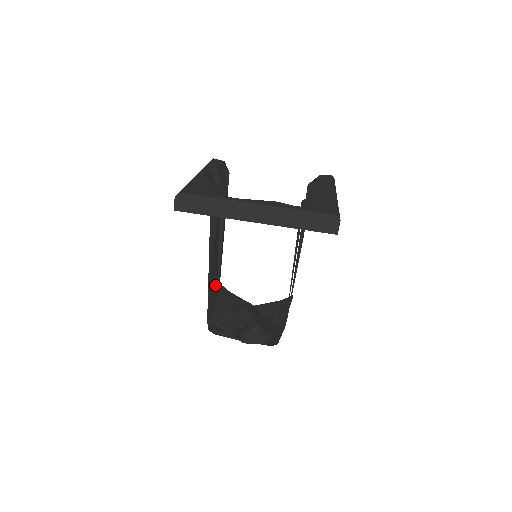
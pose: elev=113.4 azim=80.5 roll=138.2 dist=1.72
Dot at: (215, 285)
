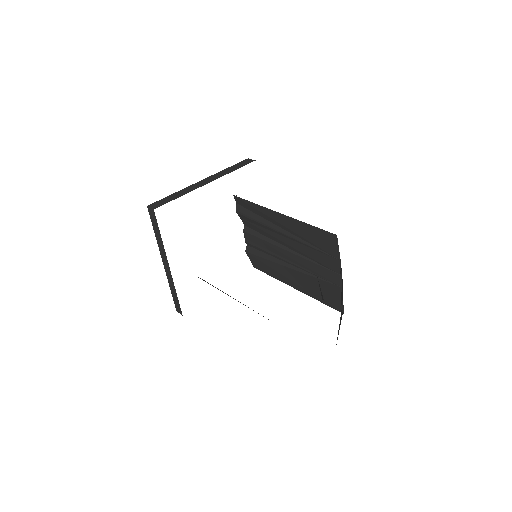
Dot at: occluded
